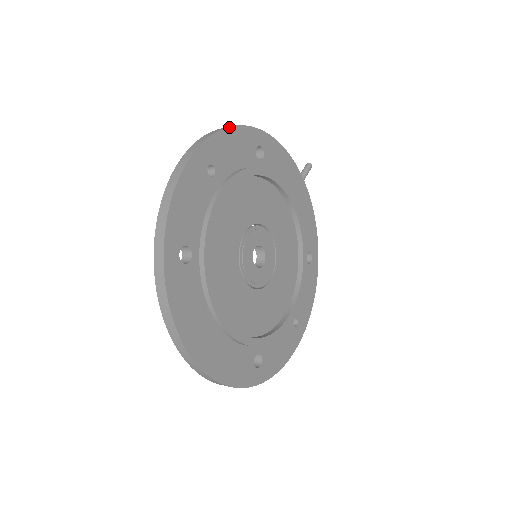
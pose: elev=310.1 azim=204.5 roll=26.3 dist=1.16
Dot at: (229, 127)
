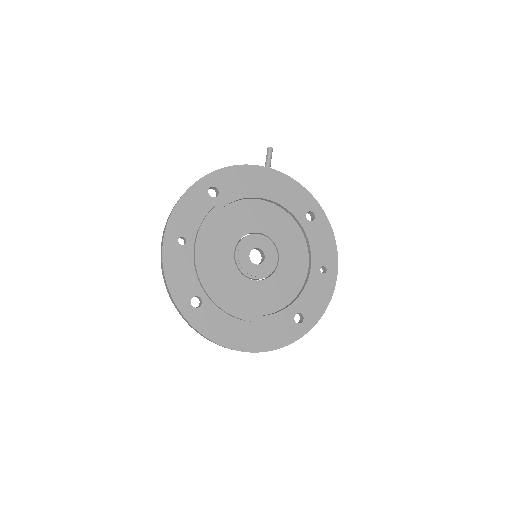
Dot at: (177, 202)
